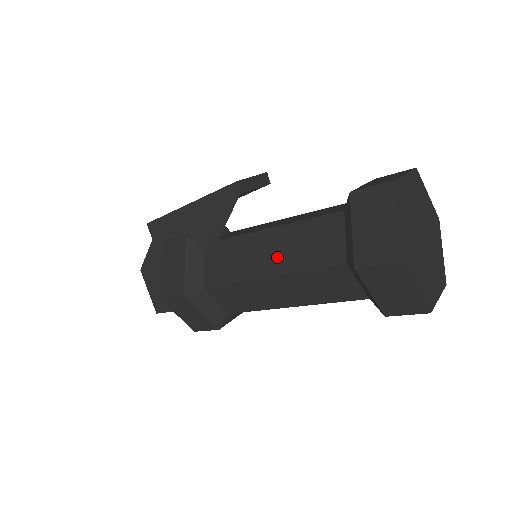
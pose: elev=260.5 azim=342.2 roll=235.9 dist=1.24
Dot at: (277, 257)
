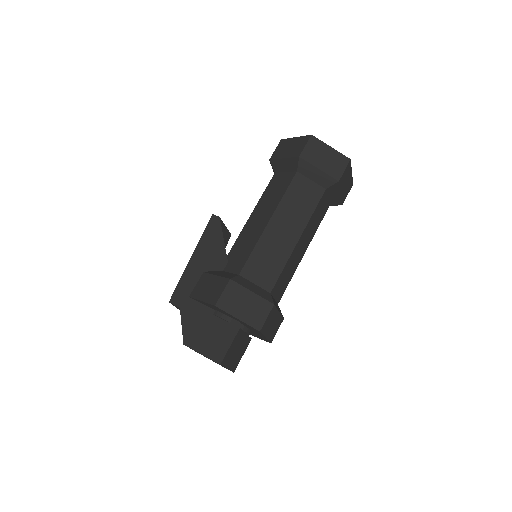
Dot at: (265, 213)
